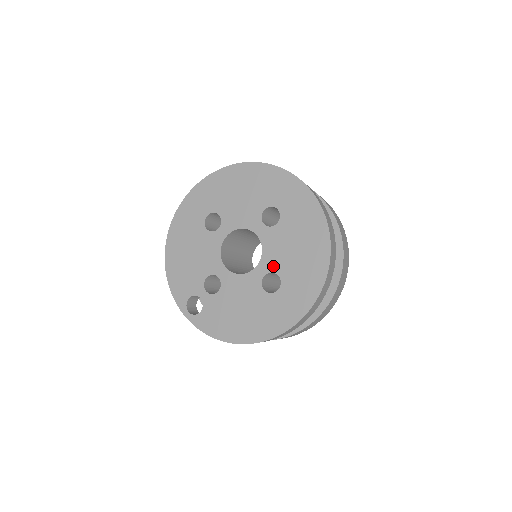
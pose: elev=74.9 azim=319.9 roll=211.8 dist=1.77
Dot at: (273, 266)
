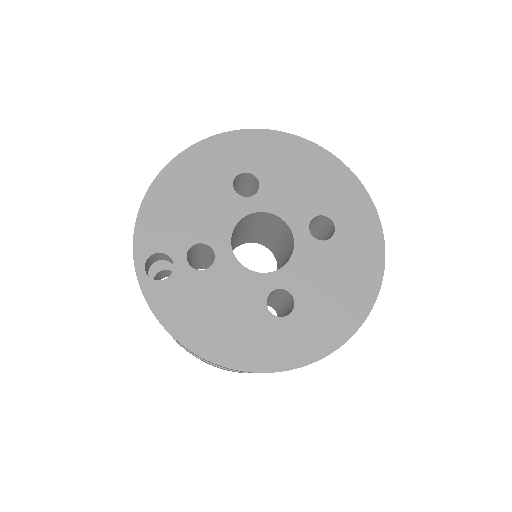
Dot at: (294, 285)
